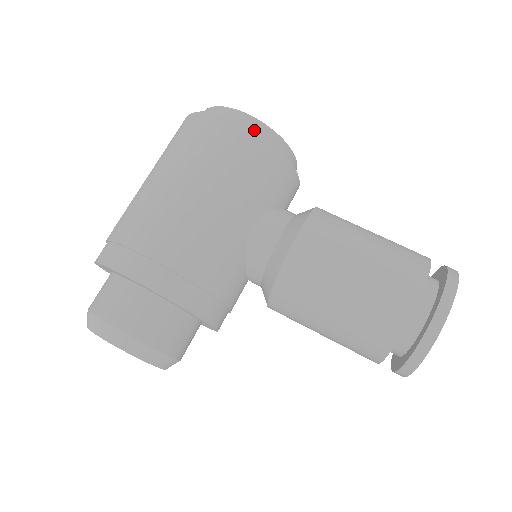
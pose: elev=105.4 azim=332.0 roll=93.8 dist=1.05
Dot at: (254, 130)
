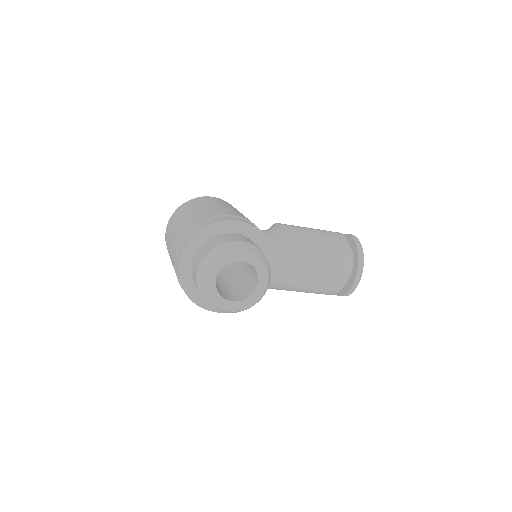
Dot at: occluded
